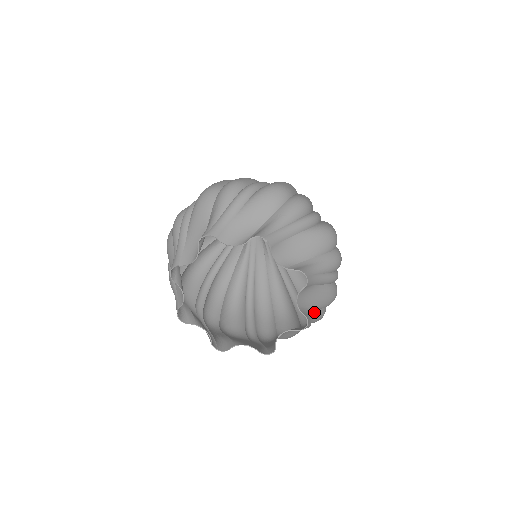
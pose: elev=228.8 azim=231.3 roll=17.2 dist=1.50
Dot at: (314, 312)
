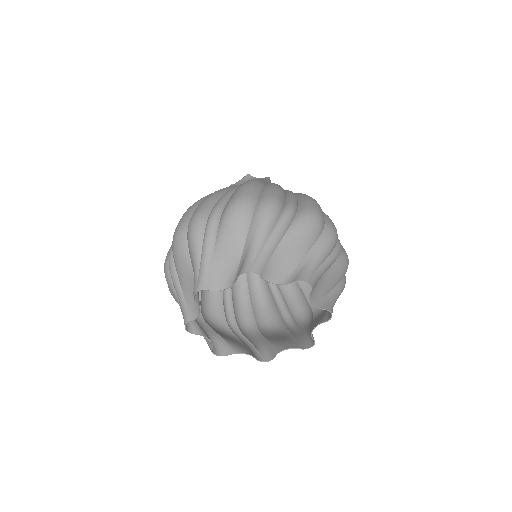
Dot at: occluded
